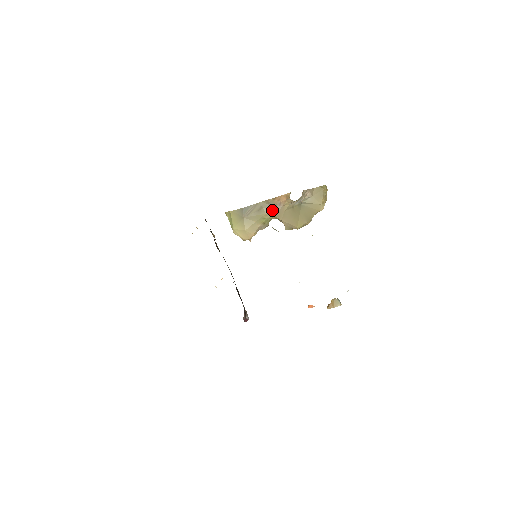
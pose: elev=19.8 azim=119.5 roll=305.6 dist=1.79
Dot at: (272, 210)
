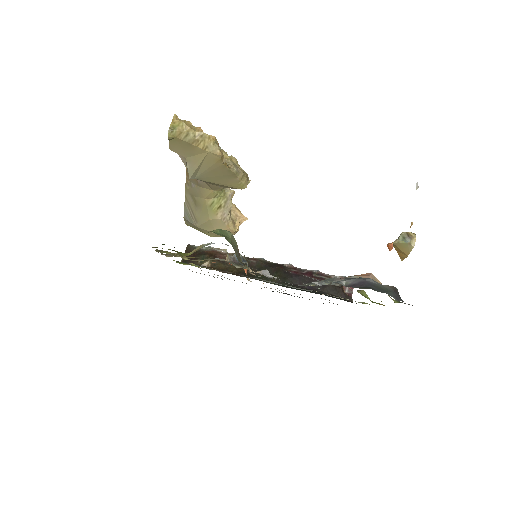
Dot at: (203, 188)
